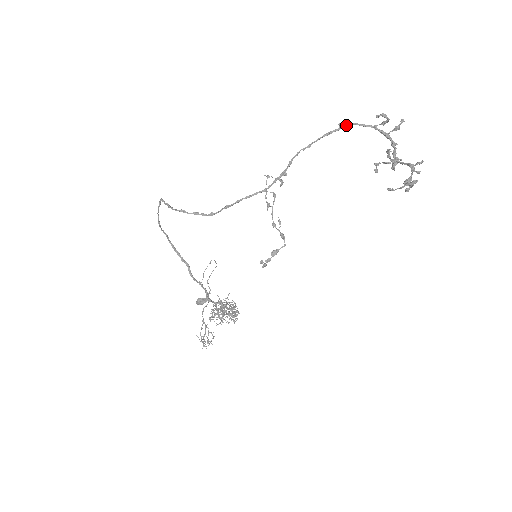
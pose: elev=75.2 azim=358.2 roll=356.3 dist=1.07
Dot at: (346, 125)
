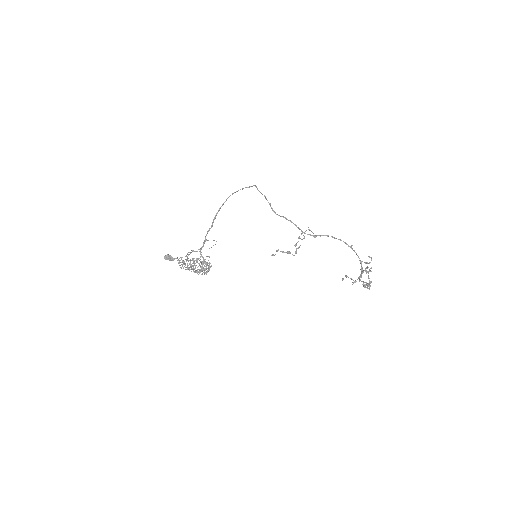
Dot at: occluded
